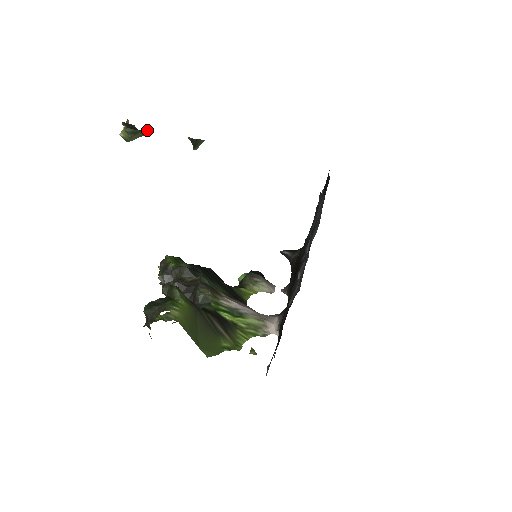
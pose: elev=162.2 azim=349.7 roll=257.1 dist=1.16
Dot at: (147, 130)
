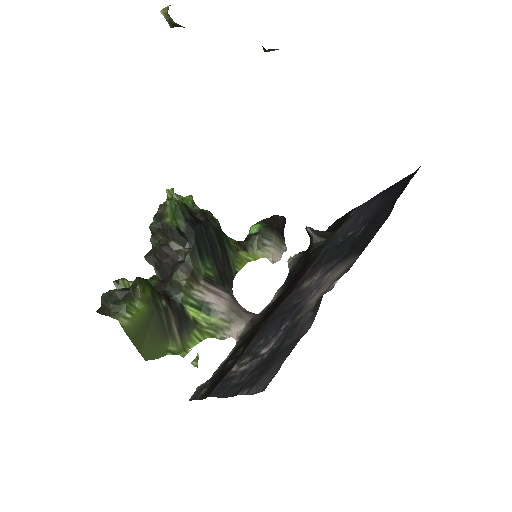
Dot at: occluded
